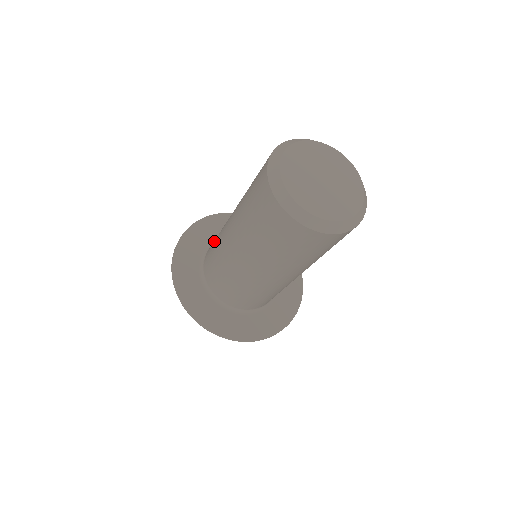
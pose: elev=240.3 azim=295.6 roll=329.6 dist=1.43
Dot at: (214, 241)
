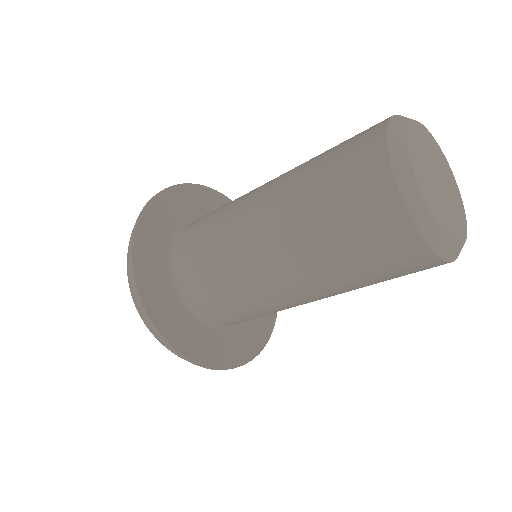
Dot at: (201, 244)
